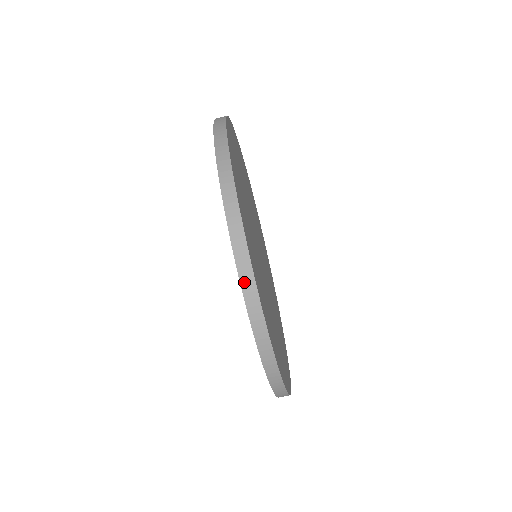
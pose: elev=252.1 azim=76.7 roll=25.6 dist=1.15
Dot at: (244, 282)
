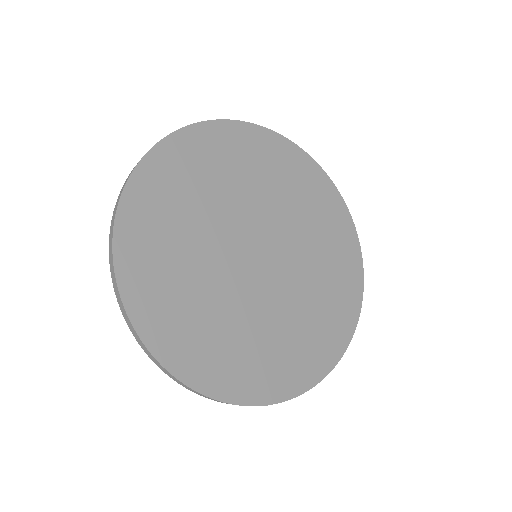
Dot at: (185, 387)
